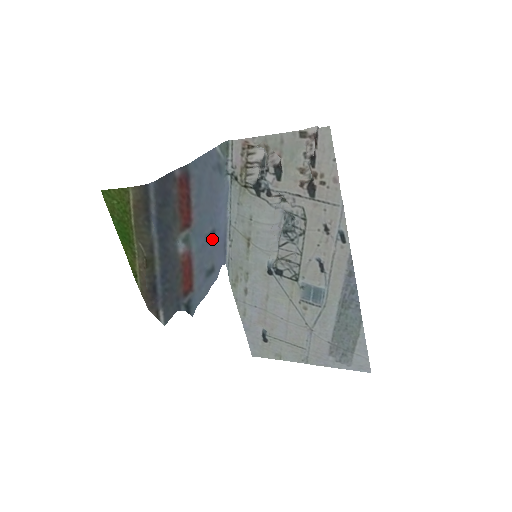
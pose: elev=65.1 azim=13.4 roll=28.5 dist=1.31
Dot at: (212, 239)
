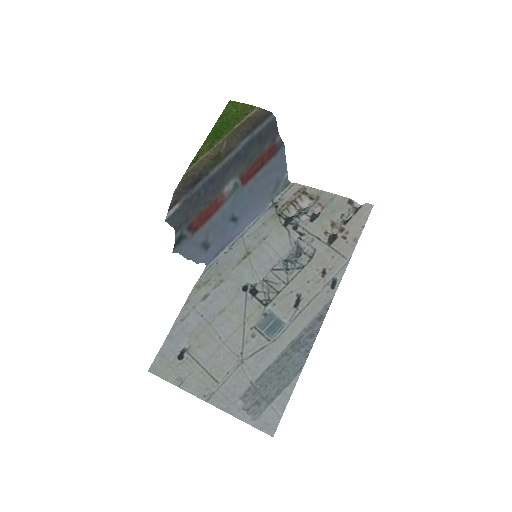
Dot at: (232, 222)
